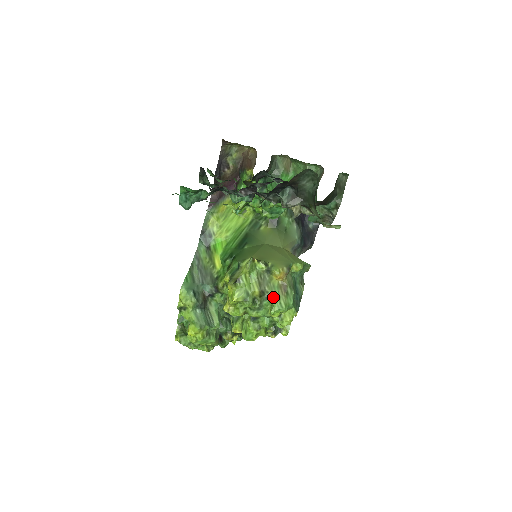
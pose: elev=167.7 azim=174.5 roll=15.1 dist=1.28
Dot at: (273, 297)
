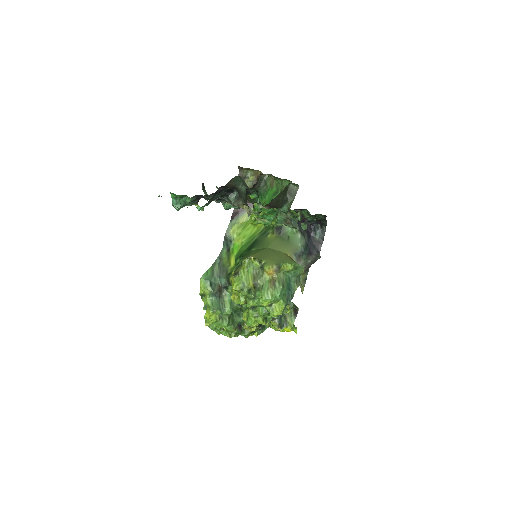
Dot at: (263, 289)
